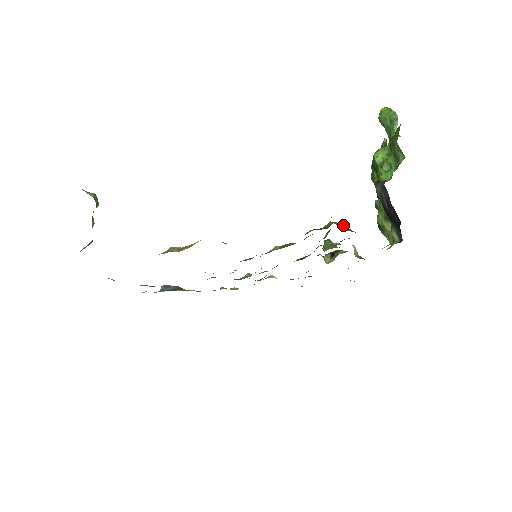
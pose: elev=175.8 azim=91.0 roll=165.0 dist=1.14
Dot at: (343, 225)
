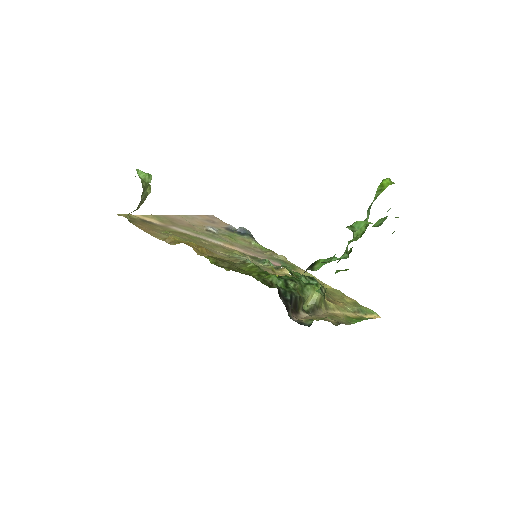
Dot at: (281, 282)
